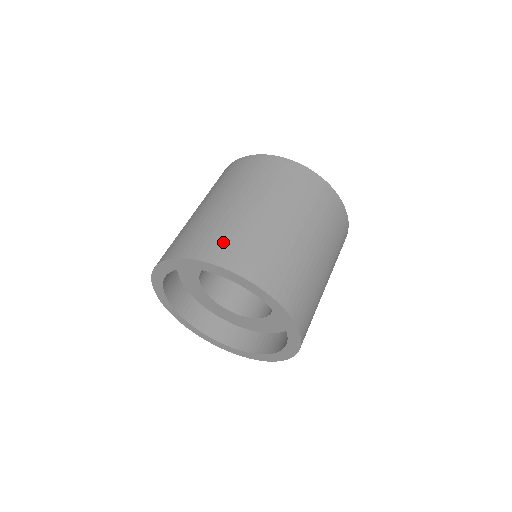
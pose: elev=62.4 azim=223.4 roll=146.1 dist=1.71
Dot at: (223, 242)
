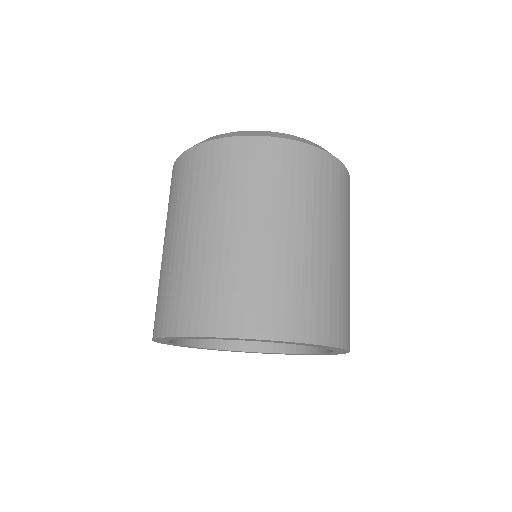
Dot at: (175, 302)
